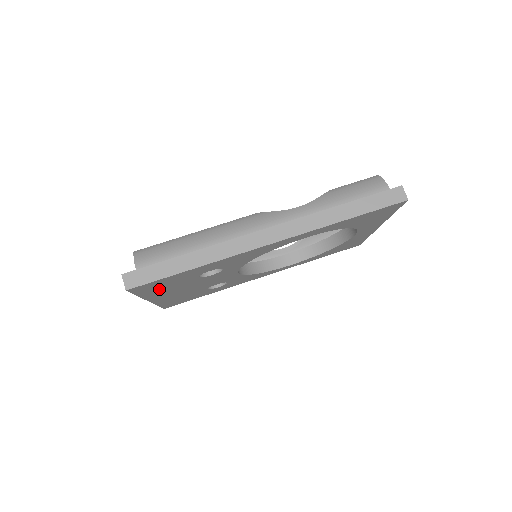
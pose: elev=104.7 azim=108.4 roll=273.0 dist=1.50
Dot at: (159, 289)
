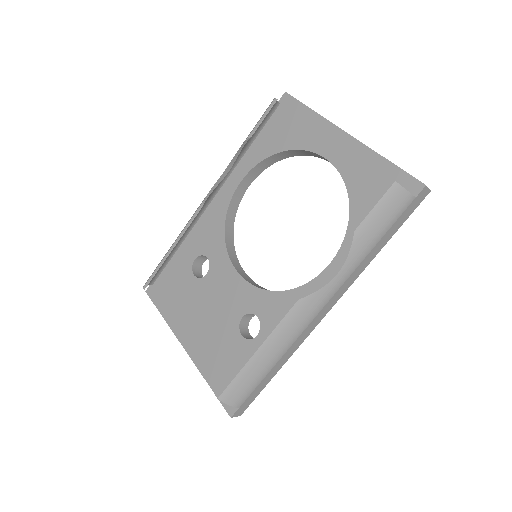
Dot at: occluded
